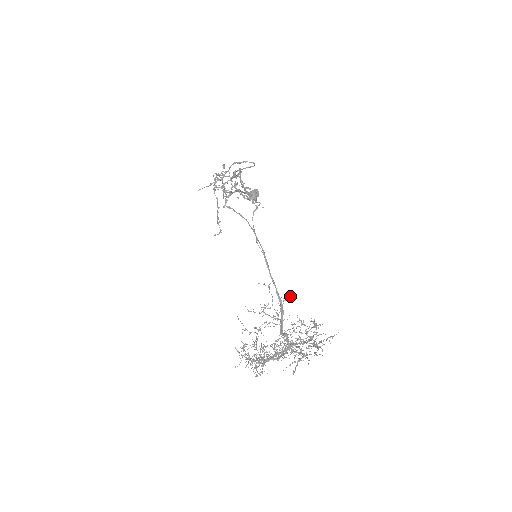
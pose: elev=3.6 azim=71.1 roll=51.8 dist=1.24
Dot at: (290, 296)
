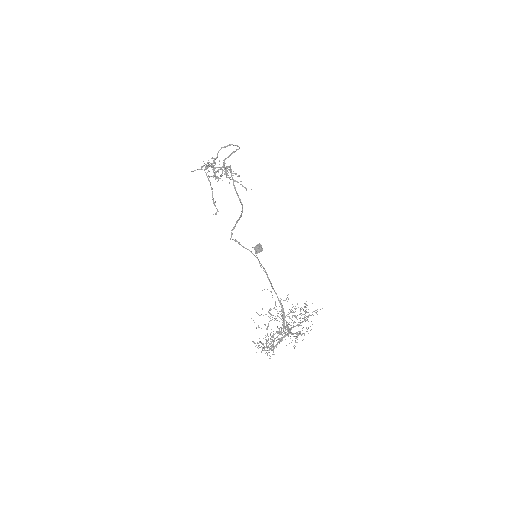
Dot at: (287, 295)
